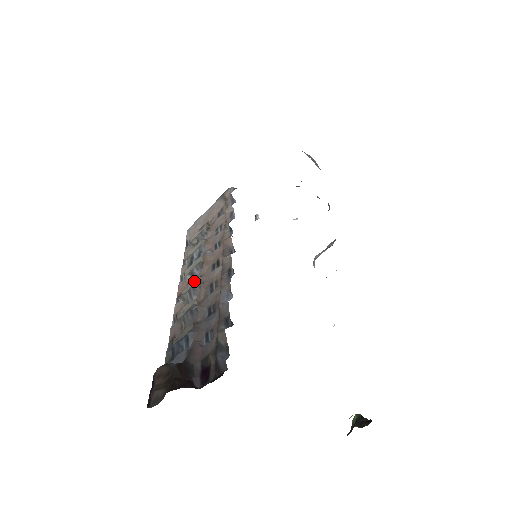
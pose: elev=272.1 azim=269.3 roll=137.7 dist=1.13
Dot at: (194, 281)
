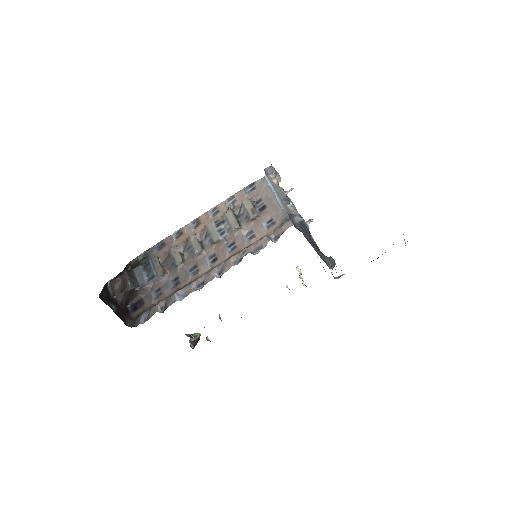
Dot at: (198, 246)
